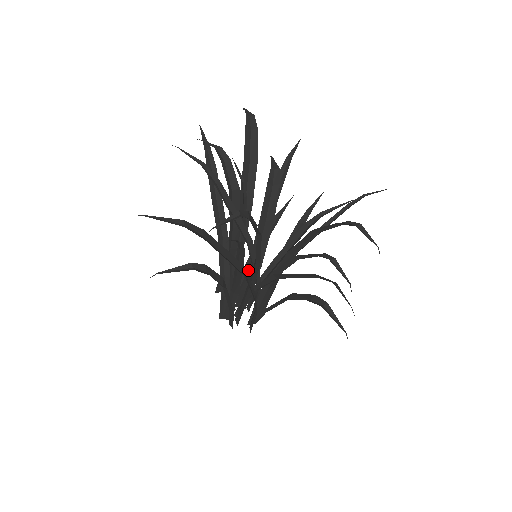
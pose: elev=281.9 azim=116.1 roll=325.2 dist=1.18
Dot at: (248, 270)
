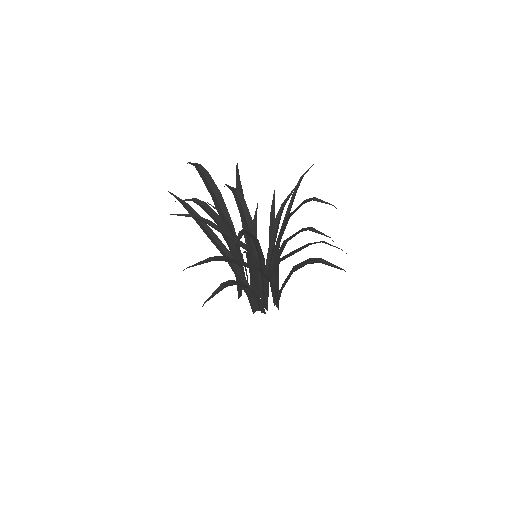
Dot at: occluded
